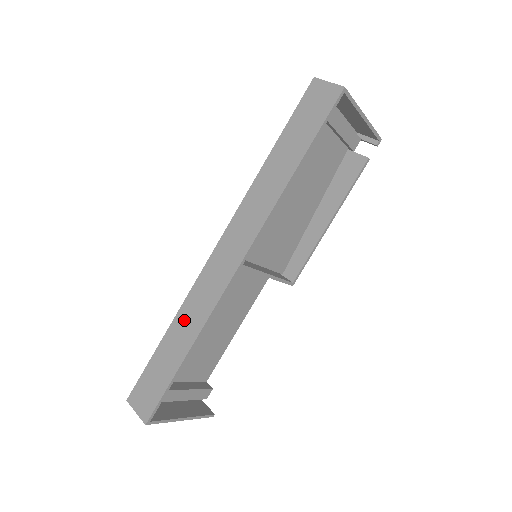
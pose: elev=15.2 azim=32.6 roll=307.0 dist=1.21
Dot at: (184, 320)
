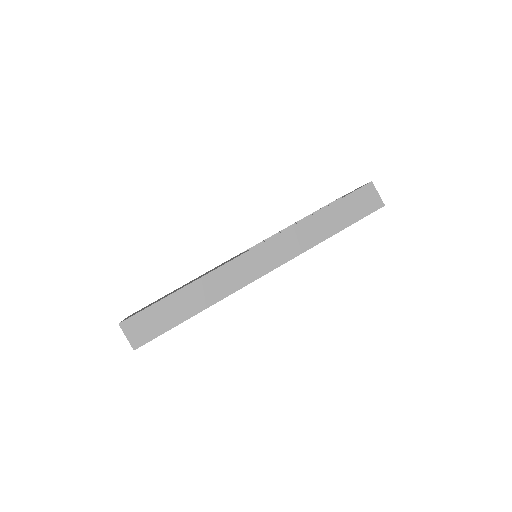
Dot at: (202, 288)
